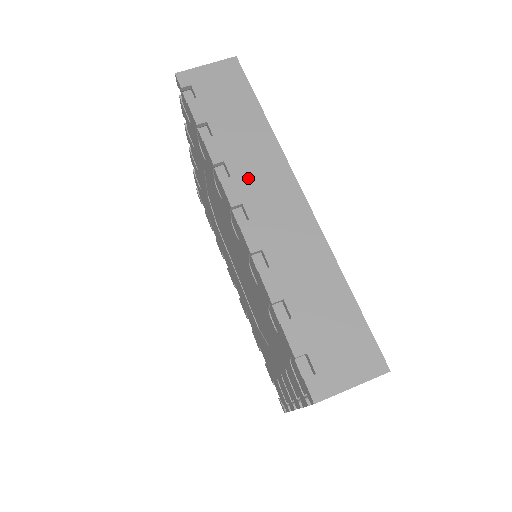
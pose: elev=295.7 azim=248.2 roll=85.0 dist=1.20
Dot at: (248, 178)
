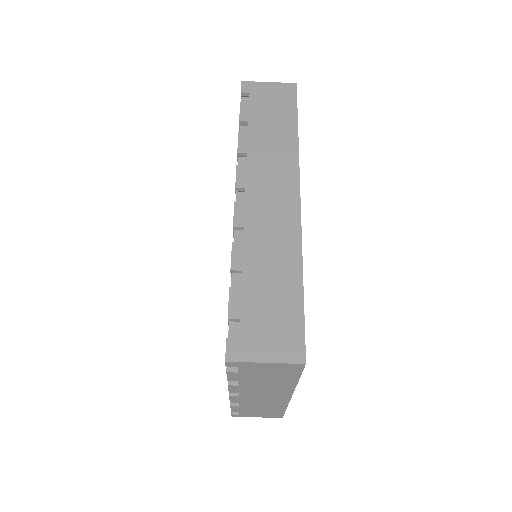
Dot at: (260, 171)
